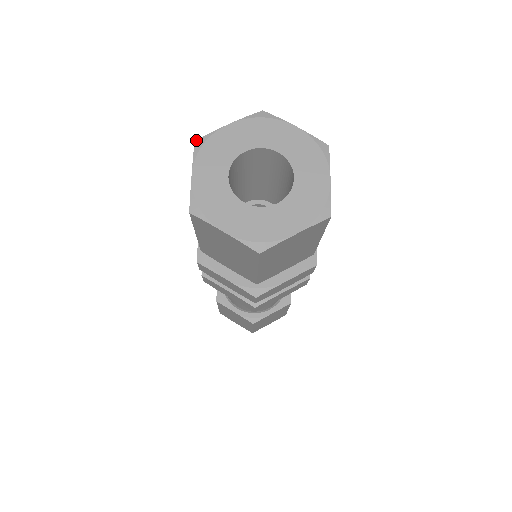
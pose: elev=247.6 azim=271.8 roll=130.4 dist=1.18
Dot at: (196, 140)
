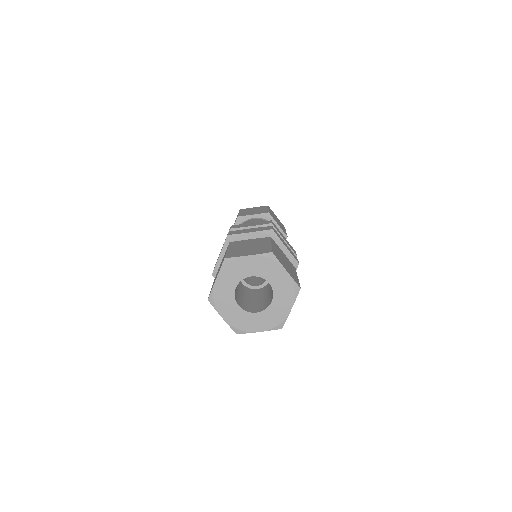
Dot at: (208, 299)
